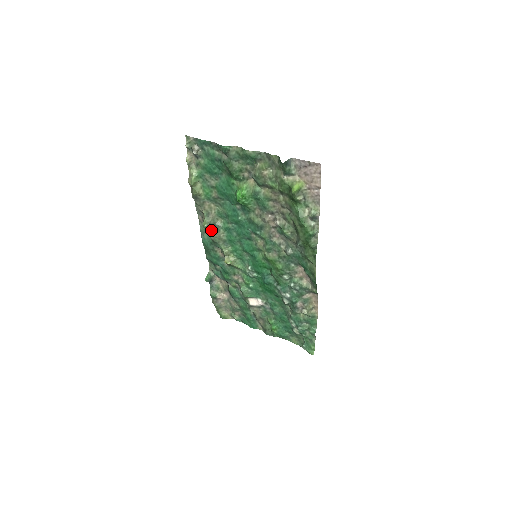
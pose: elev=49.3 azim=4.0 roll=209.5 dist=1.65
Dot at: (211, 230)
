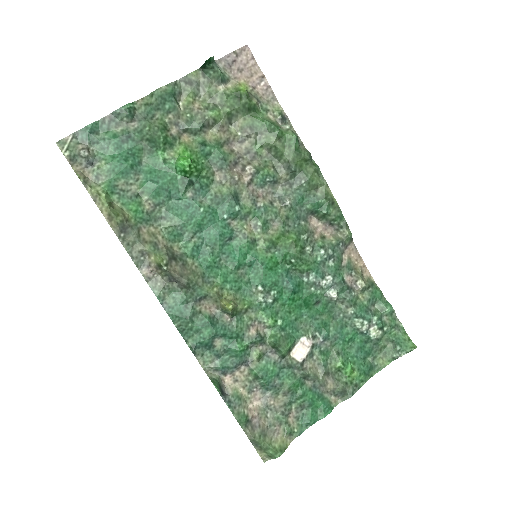
Dot at: (175, 268)
